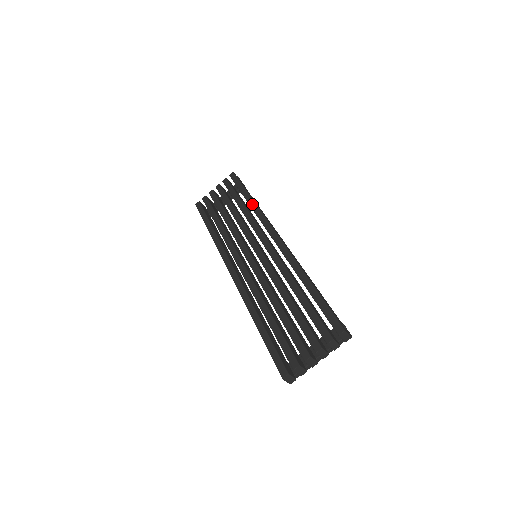
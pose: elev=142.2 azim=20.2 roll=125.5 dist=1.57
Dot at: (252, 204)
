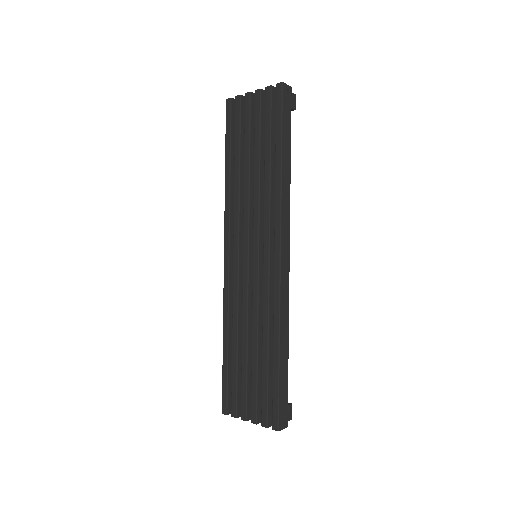
Dot at: (277, 179)
